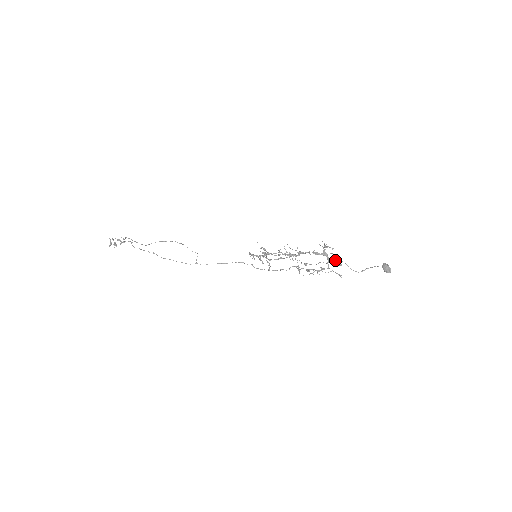
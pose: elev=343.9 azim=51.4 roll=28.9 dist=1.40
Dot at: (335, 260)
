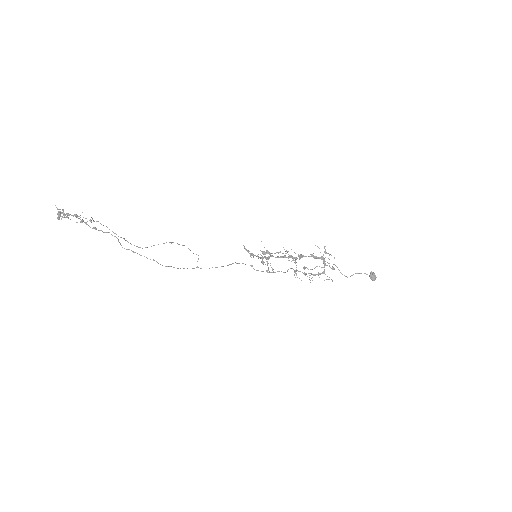
Dot at: (328, 263)
